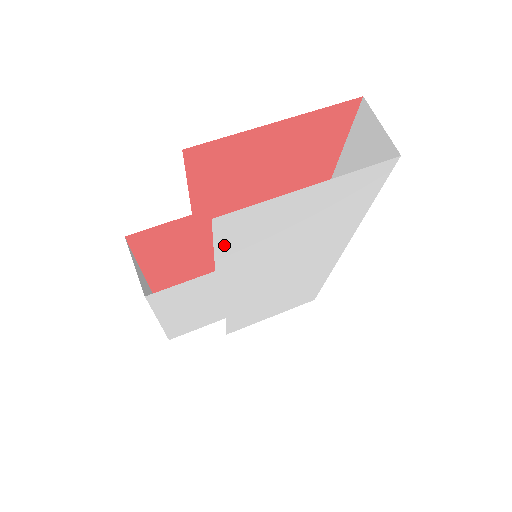
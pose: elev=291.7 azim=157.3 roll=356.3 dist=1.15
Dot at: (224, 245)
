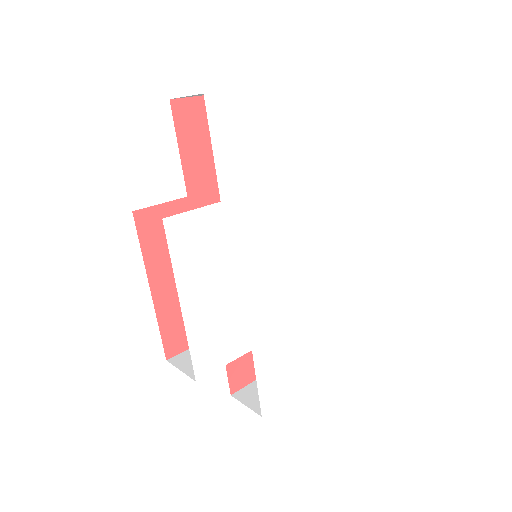
Dot at: (220, 150)
